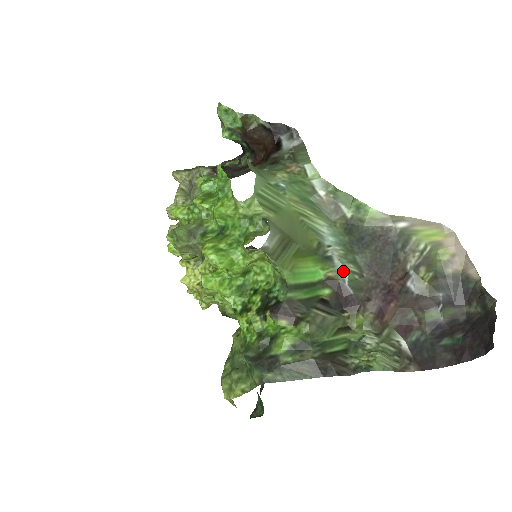
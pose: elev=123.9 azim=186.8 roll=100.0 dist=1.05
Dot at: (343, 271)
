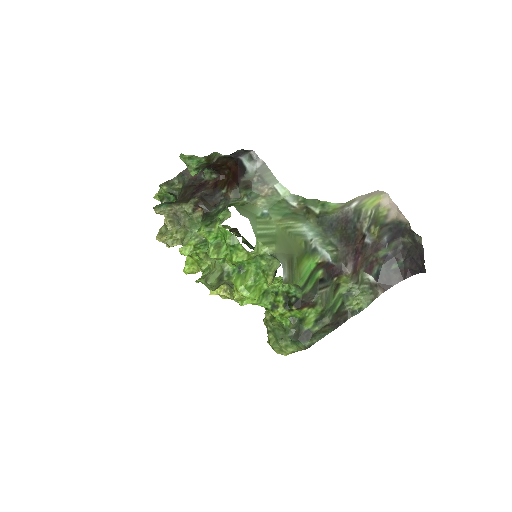
Dot at: (326, 253)
